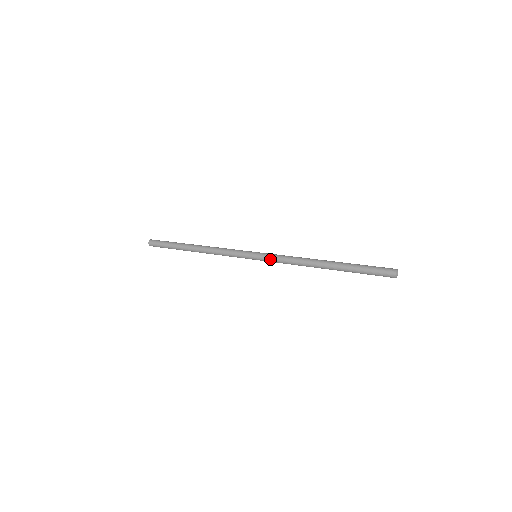
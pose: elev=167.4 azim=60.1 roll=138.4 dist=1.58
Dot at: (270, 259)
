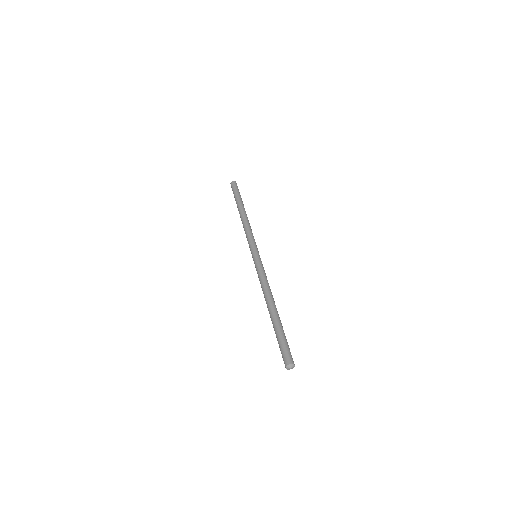
Dot at: occluded
